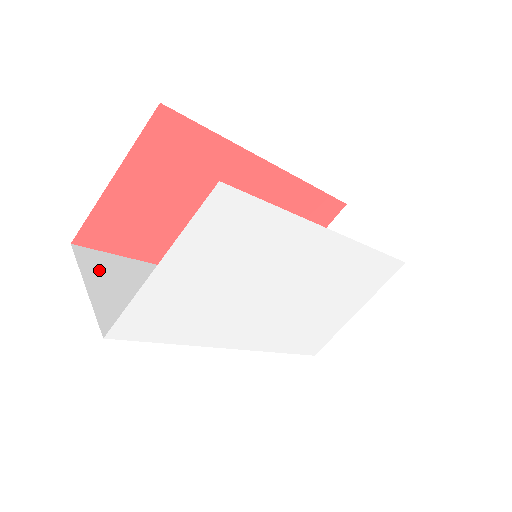
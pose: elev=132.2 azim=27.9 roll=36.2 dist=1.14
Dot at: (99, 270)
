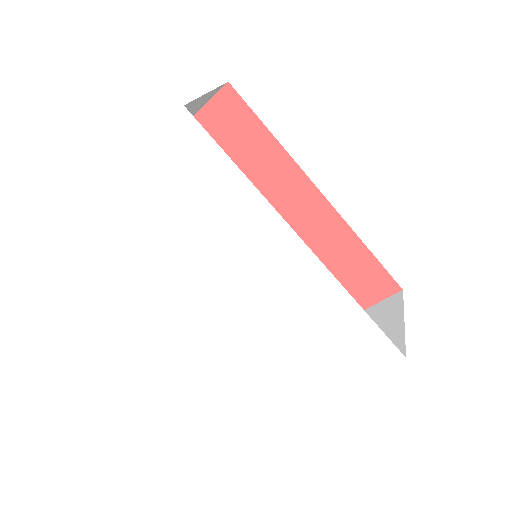
Dot at: occluded
